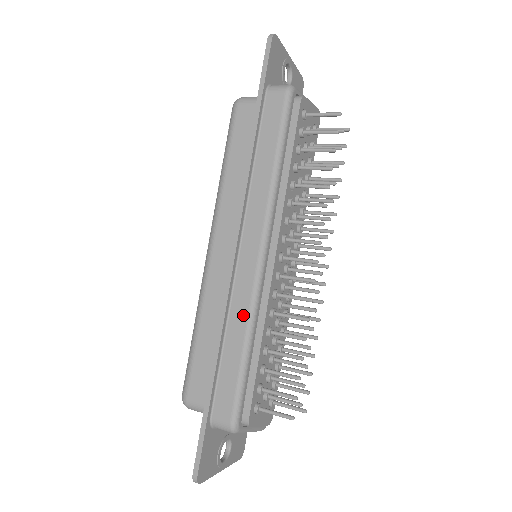
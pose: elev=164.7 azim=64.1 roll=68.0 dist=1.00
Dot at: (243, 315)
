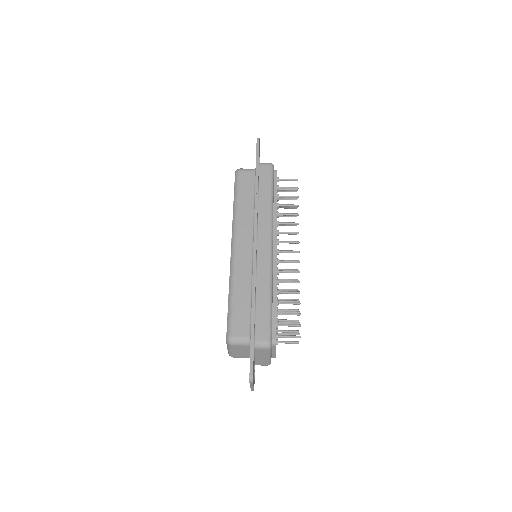
Dot at: (266, 279)
